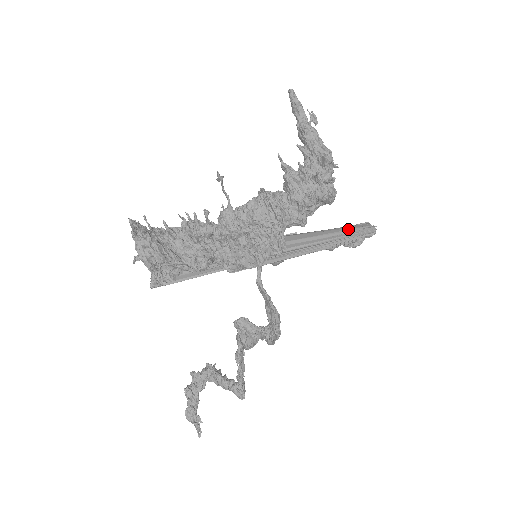
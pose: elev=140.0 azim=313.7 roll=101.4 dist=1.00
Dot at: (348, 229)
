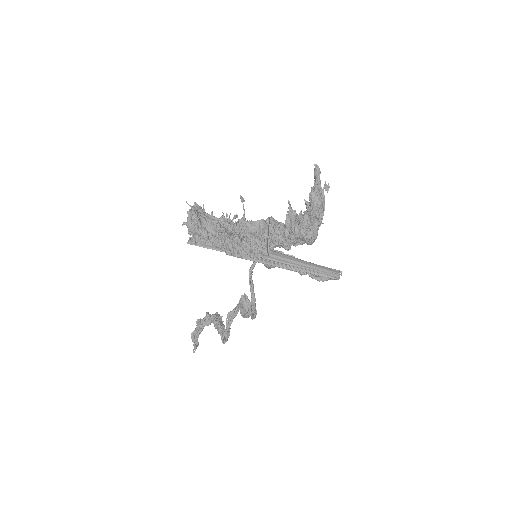
Dot at: (320, 267)
